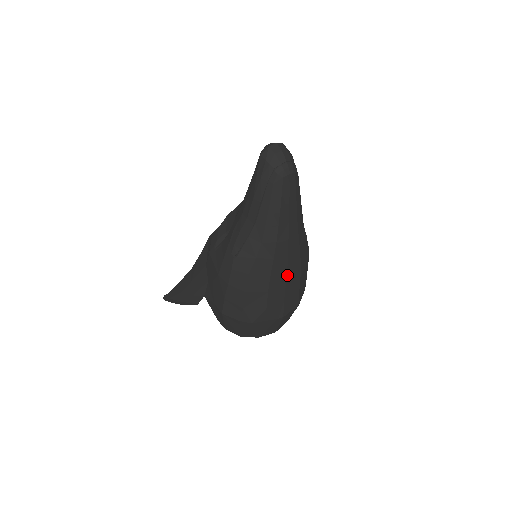
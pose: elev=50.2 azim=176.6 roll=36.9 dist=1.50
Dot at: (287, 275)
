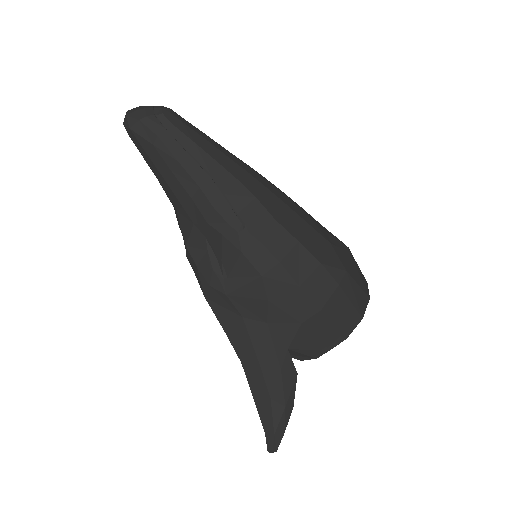
Dot at: (293, 203)
